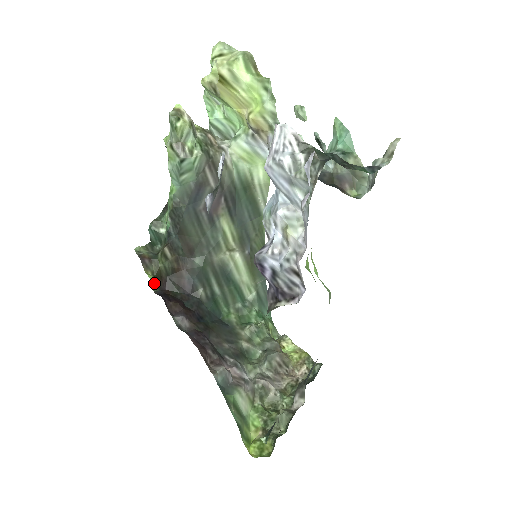
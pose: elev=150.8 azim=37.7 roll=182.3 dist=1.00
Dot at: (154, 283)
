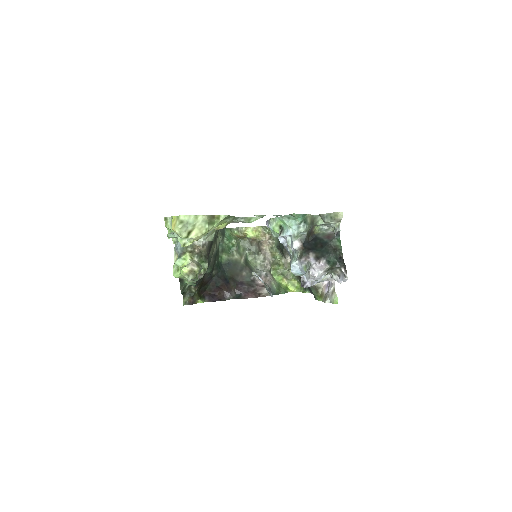
Dot at: (202, 300)
